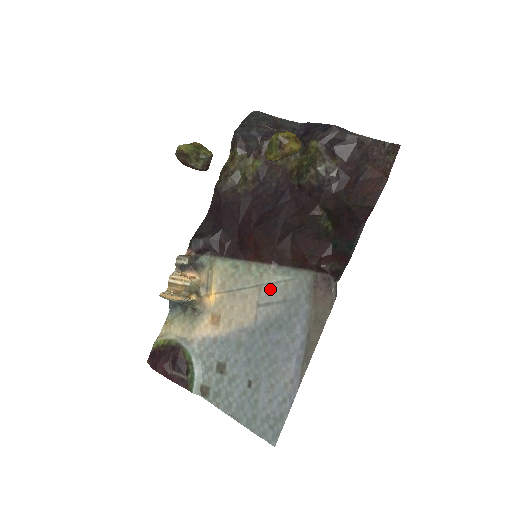
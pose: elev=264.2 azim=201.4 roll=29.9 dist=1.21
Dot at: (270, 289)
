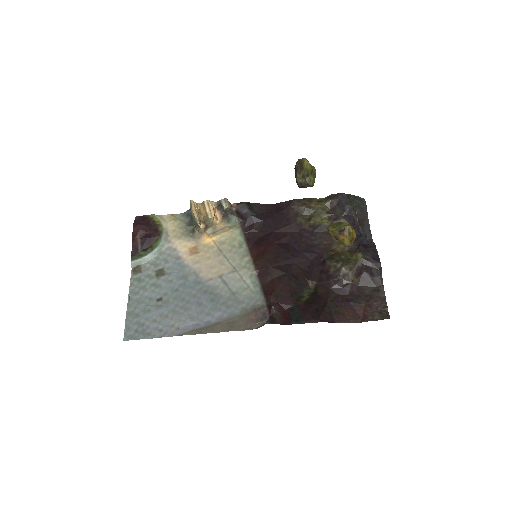
Dot at: (237, 279)
